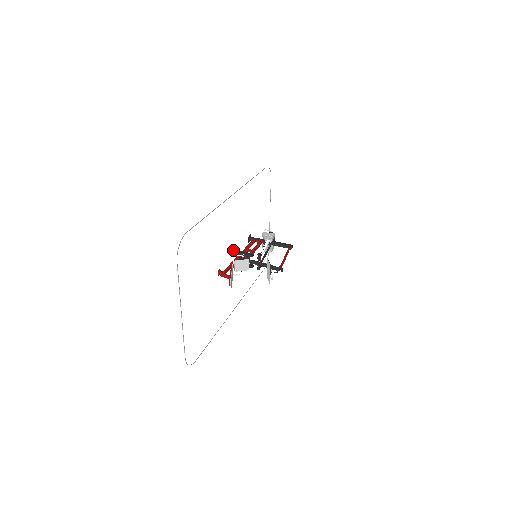
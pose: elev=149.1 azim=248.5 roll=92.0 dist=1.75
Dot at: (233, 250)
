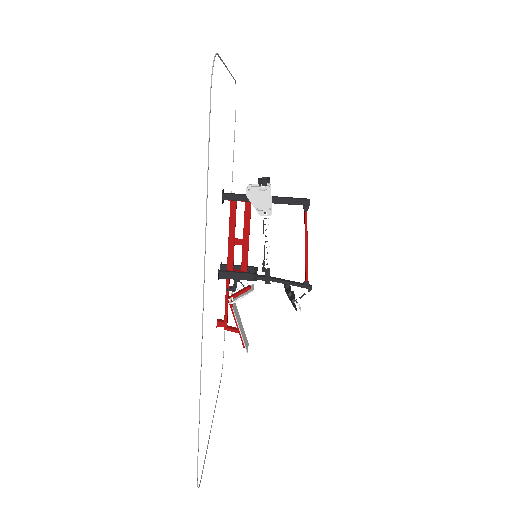
Dot at: (218, 274)
